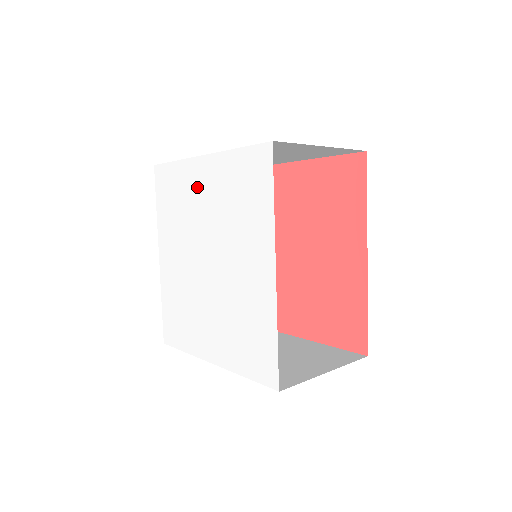
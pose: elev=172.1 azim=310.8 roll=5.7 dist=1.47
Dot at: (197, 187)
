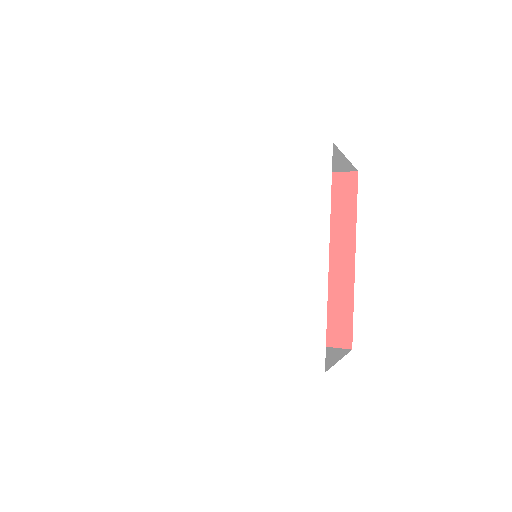
Dot at: (222, 180)
